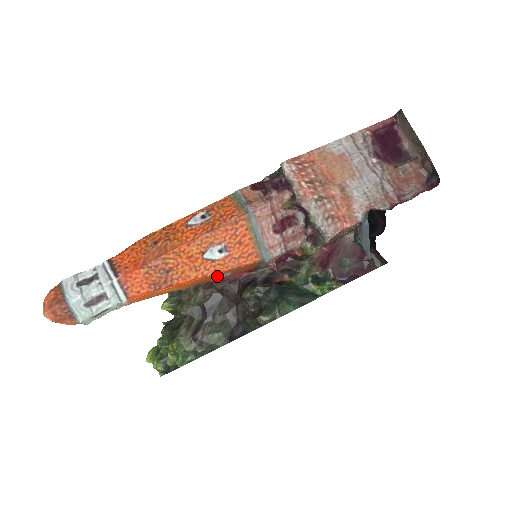
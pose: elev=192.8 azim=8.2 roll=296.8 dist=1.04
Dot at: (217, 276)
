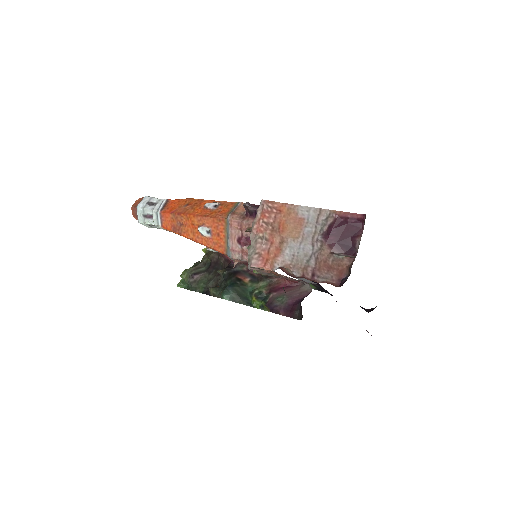
Dot at: (208, 247)
